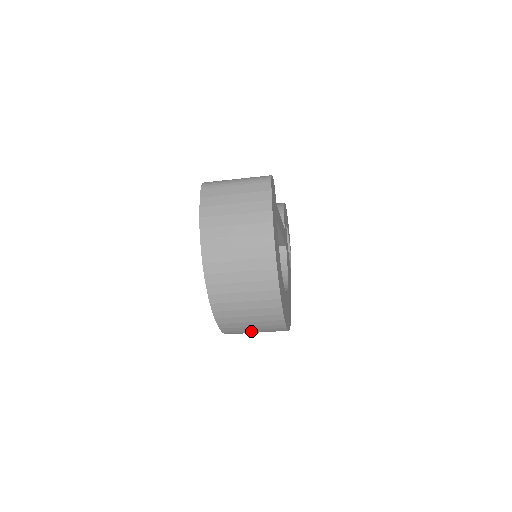
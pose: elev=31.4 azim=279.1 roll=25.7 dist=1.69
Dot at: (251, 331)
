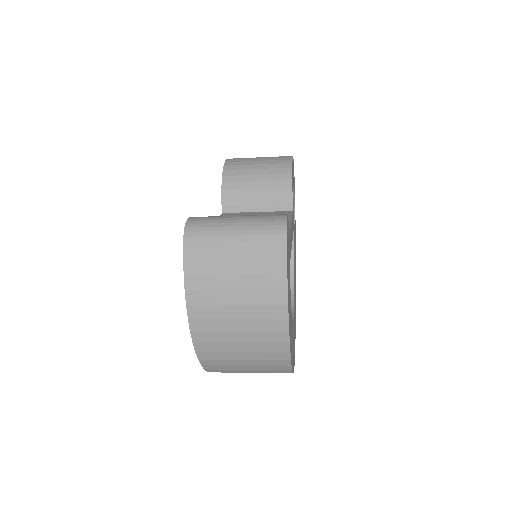
Dot at: occluded
